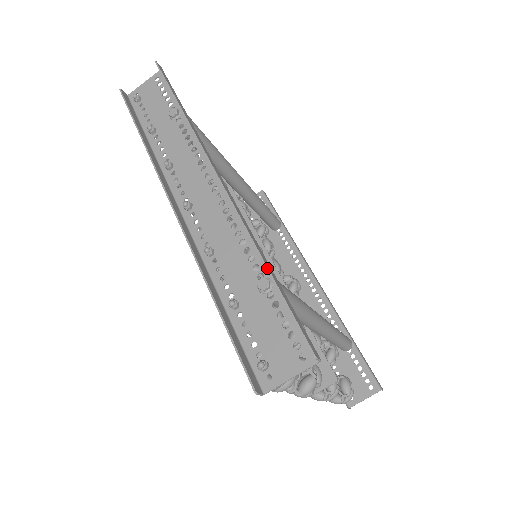
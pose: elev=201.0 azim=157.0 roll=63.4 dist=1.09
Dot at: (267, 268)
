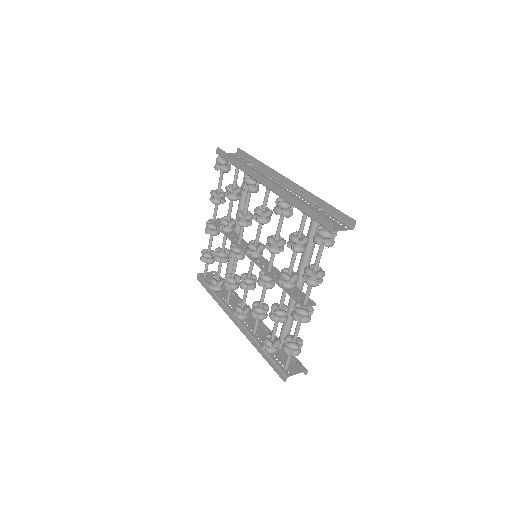
Dot at: (324, 201)
